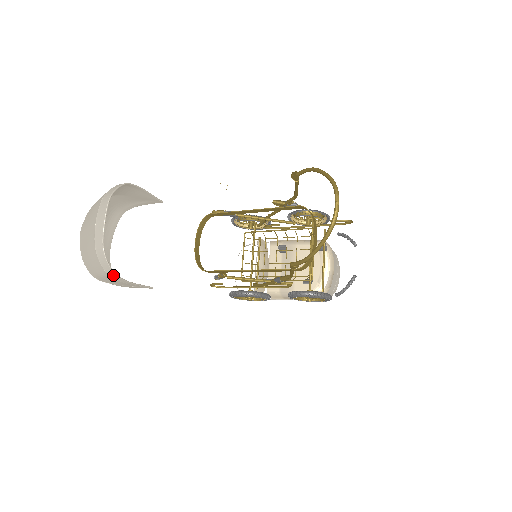
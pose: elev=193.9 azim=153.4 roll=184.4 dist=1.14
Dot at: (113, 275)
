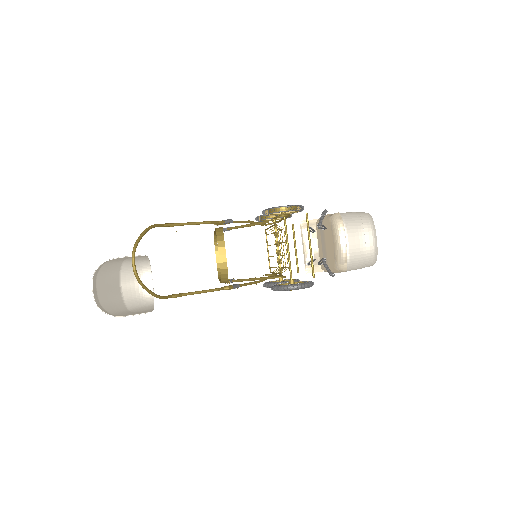
Dot at: occluded
